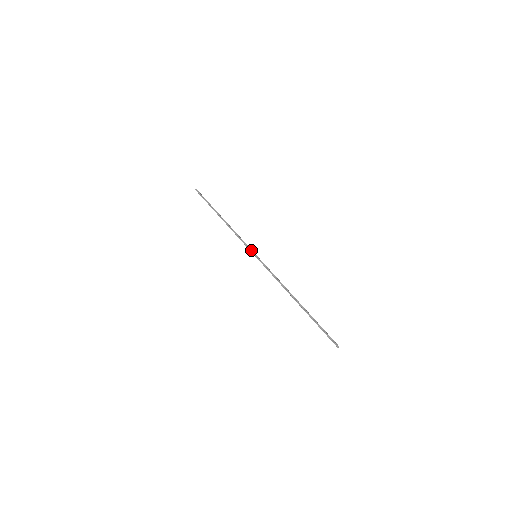
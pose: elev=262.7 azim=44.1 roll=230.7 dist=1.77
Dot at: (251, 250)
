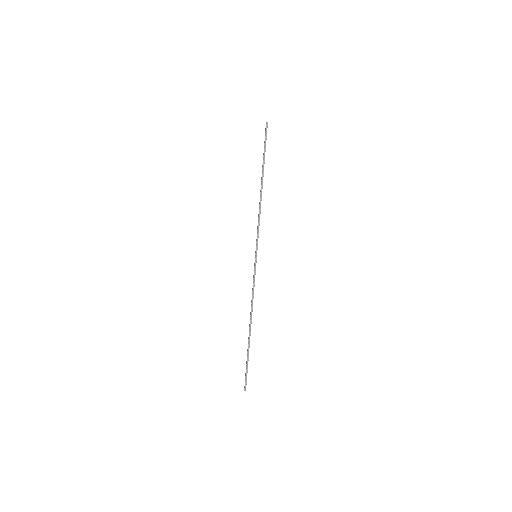
Dot at: (257, 247)
